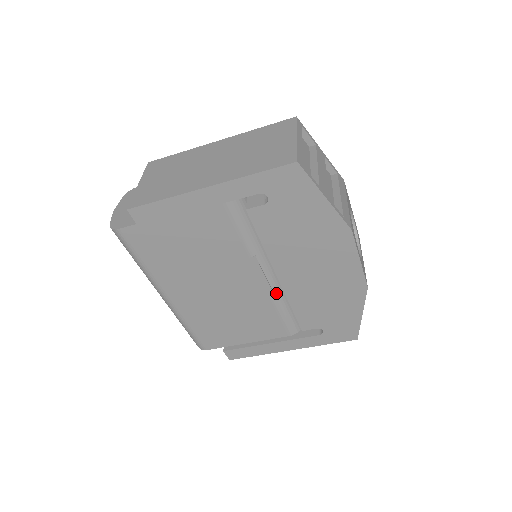
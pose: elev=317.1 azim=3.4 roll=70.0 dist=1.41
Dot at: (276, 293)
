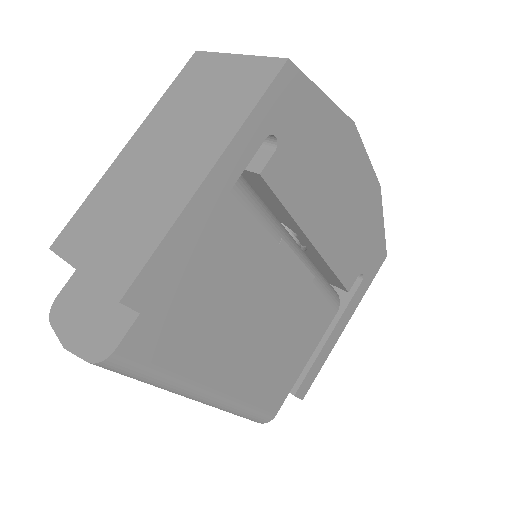
Dot at: (311, 271)
